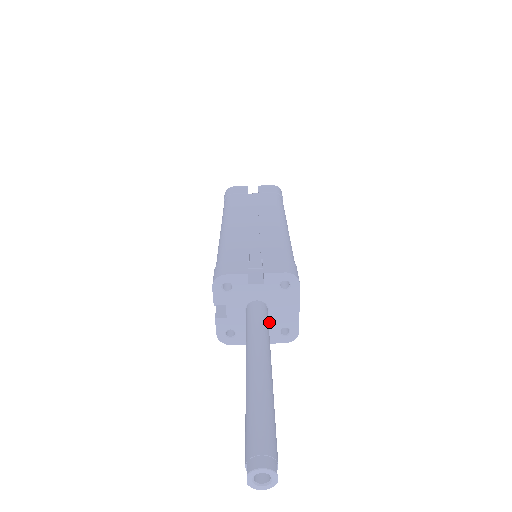
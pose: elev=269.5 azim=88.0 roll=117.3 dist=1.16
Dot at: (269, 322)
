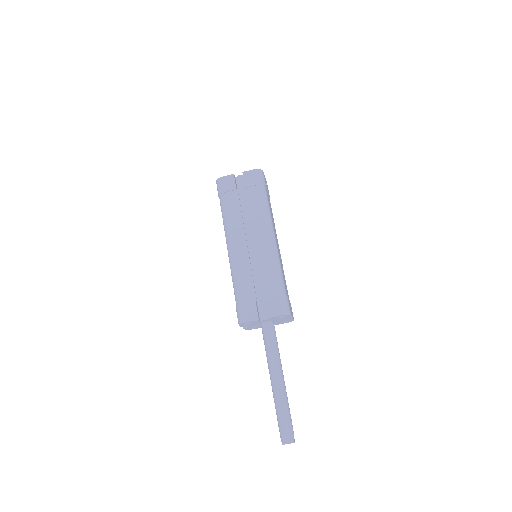
Dot at: (275, 322)
